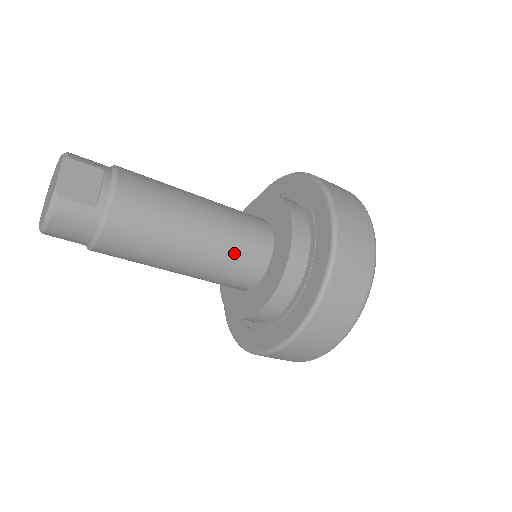
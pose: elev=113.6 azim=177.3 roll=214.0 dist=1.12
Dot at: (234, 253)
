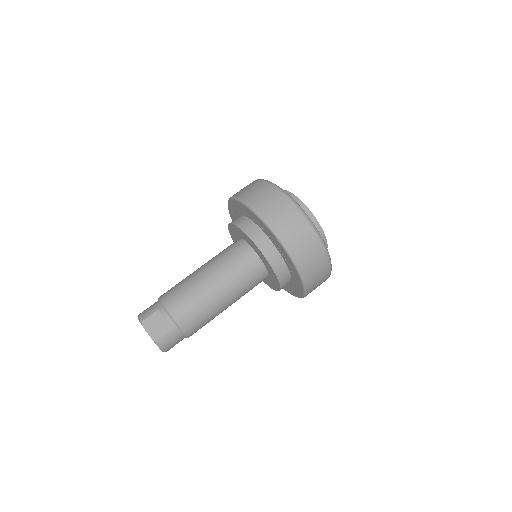
Dot at: (242, 278)
